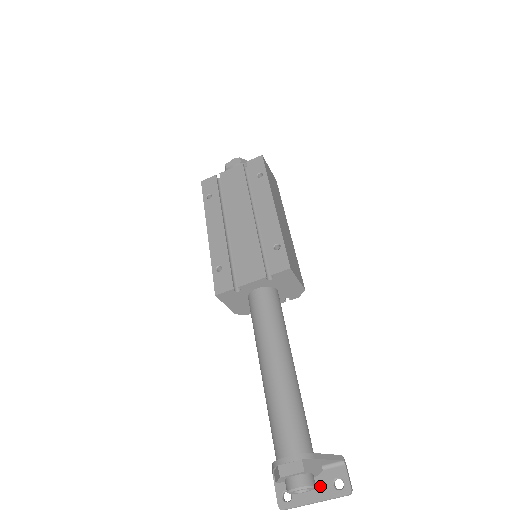
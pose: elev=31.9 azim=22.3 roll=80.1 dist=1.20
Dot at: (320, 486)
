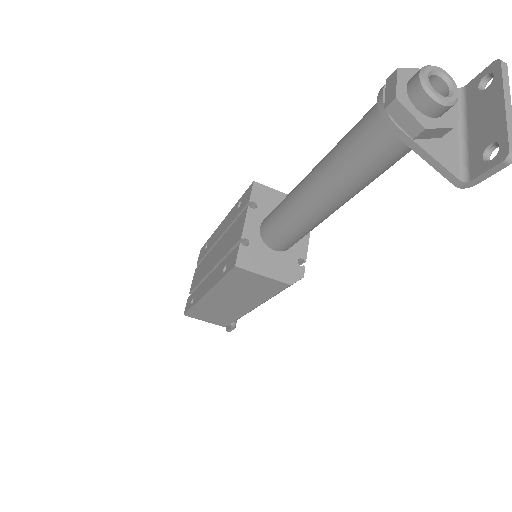
Dot at: (484, 106)
